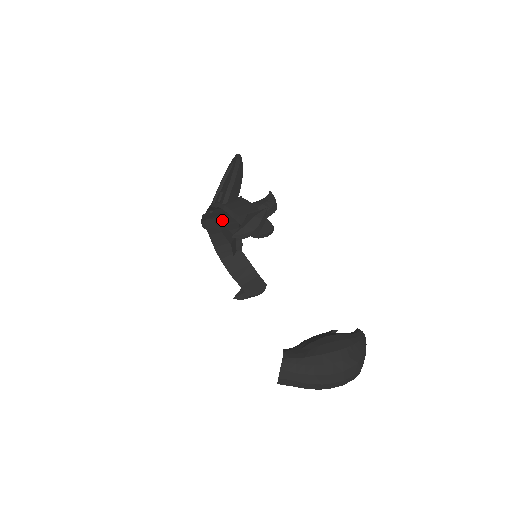
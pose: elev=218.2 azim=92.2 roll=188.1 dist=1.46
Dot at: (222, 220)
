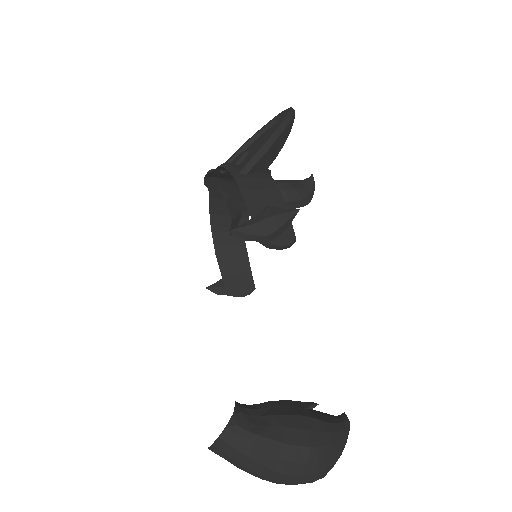
Dot at: (233, 186)
